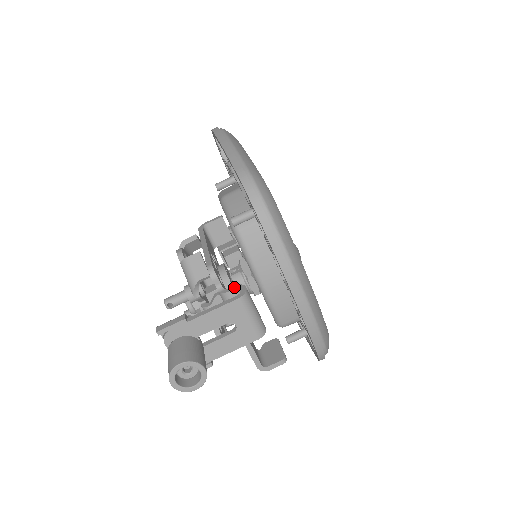
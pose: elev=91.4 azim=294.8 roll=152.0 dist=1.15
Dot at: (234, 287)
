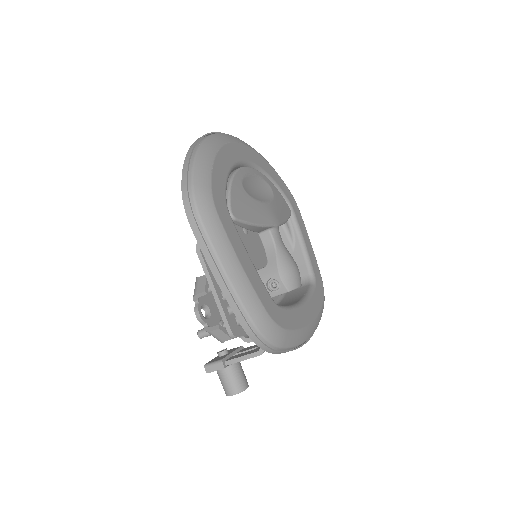
Dot at: occluded
